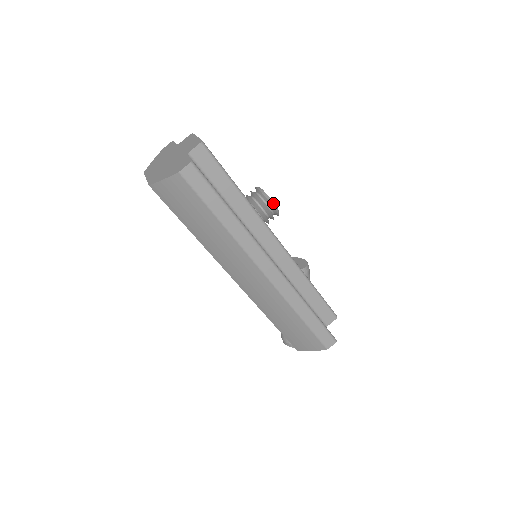
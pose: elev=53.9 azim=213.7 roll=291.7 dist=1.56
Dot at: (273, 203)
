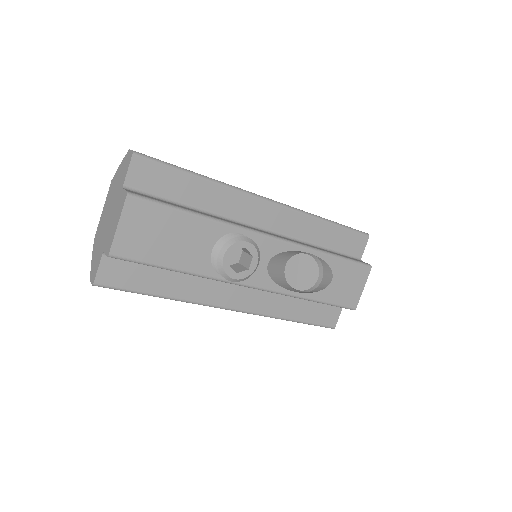
Dot at: (232, 279)
